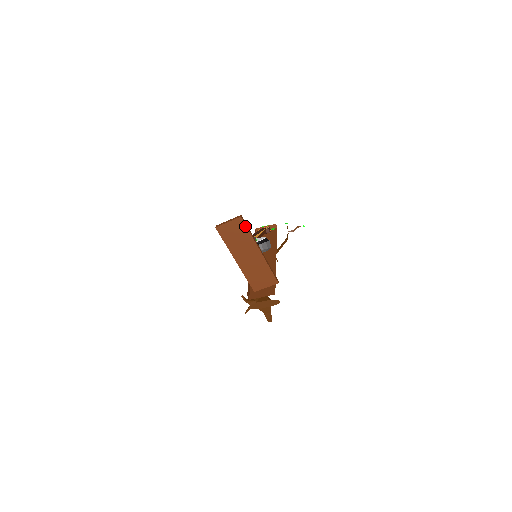
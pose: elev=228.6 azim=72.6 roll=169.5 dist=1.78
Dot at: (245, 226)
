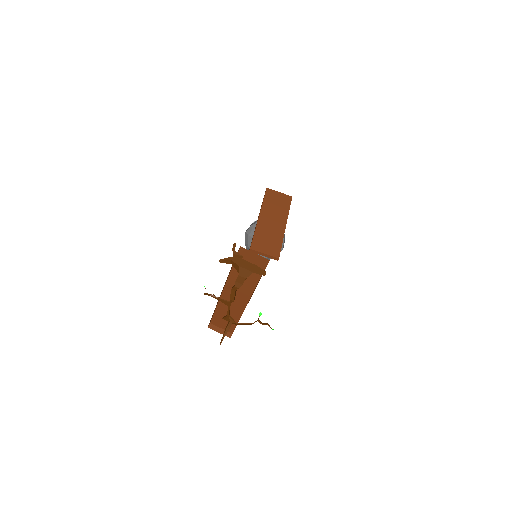
Dot at: (290, 203)
